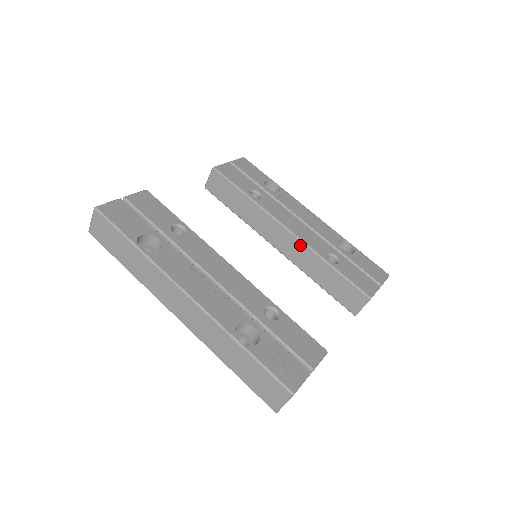
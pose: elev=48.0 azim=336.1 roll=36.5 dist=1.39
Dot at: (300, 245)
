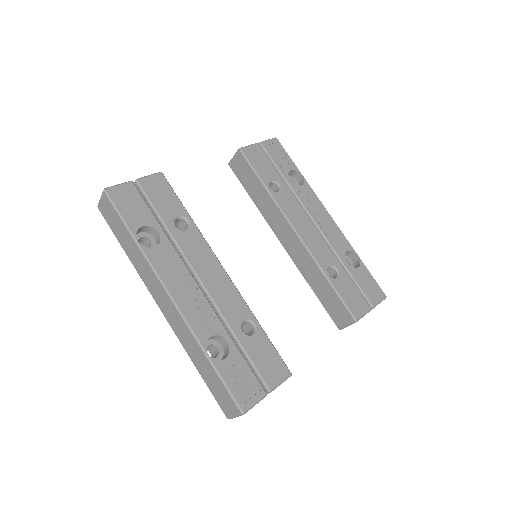
Dot at: (304, 251)
